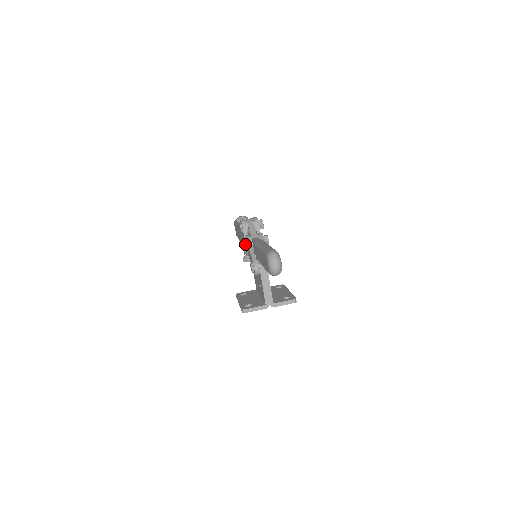
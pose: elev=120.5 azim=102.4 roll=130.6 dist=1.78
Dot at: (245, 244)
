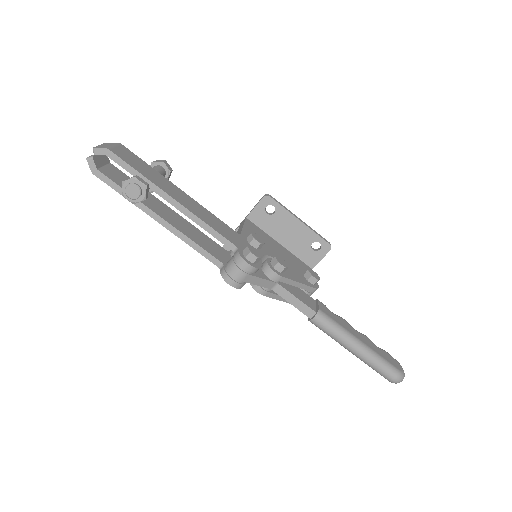
Dot at: occluded
